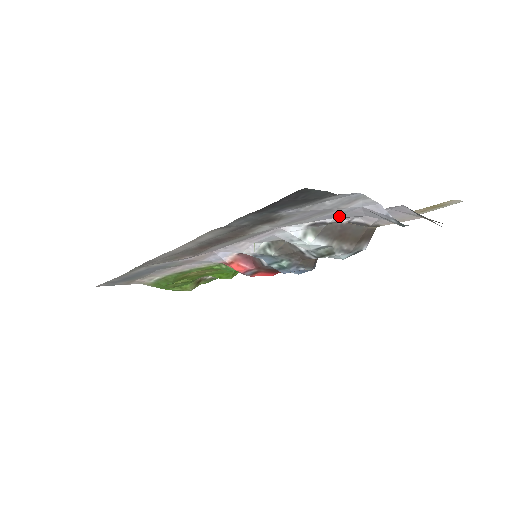
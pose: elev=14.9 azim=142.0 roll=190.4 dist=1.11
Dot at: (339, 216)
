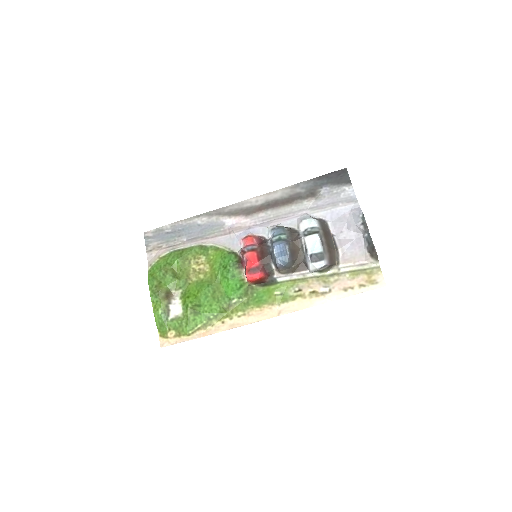
Dot at: (334, 220)
